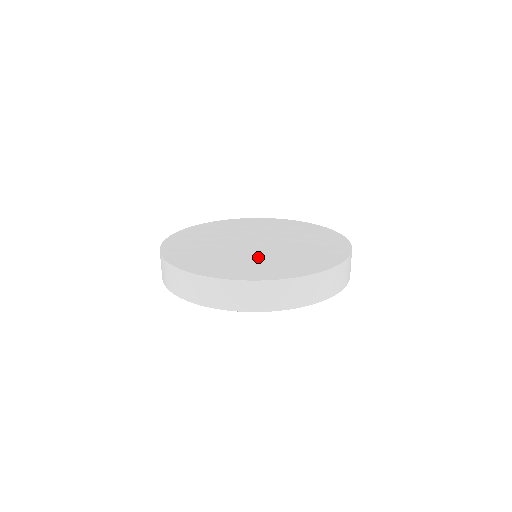
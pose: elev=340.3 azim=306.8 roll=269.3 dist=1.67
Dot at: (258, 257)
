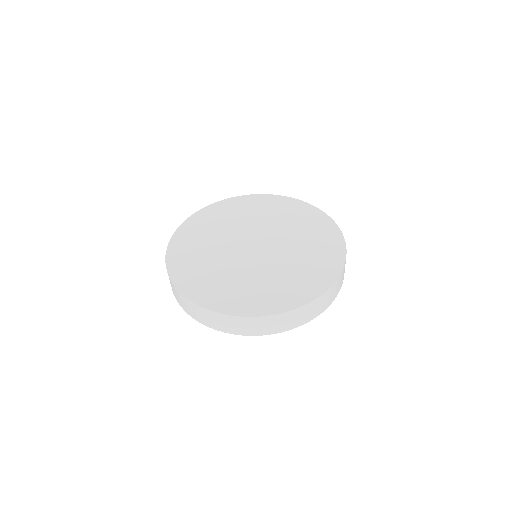
Dot at: (286, 265)
